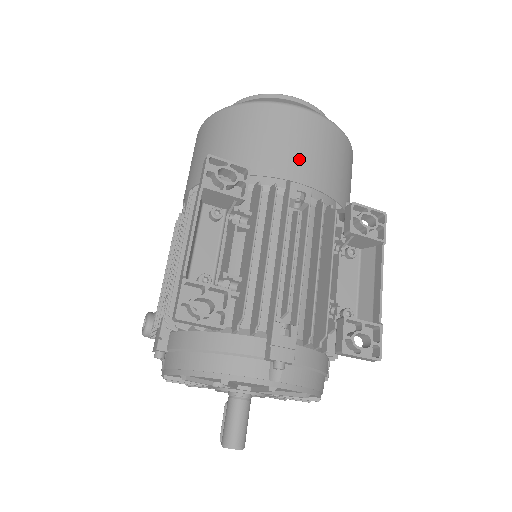
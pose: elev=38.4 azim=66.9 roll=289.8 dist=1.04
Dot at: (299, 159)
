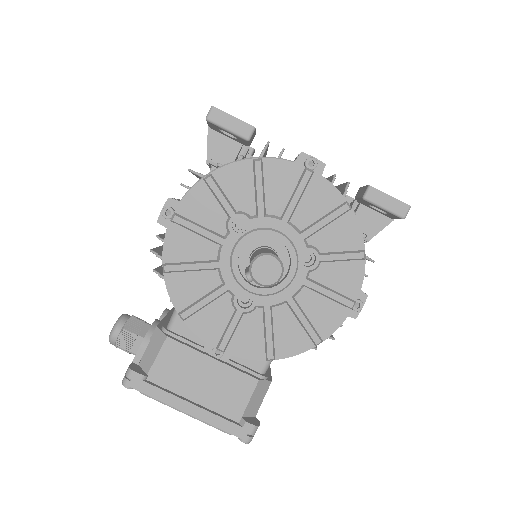
Dot at: occluded
